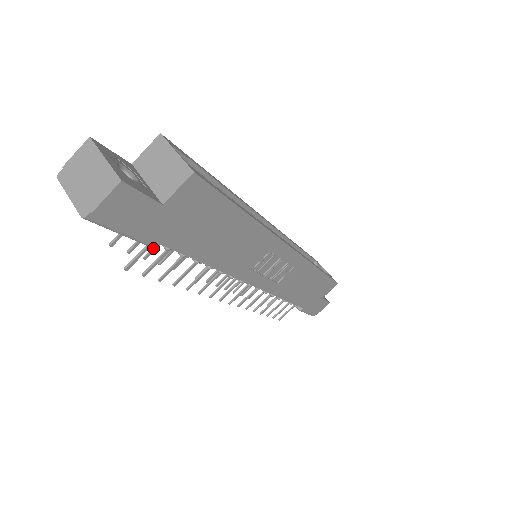
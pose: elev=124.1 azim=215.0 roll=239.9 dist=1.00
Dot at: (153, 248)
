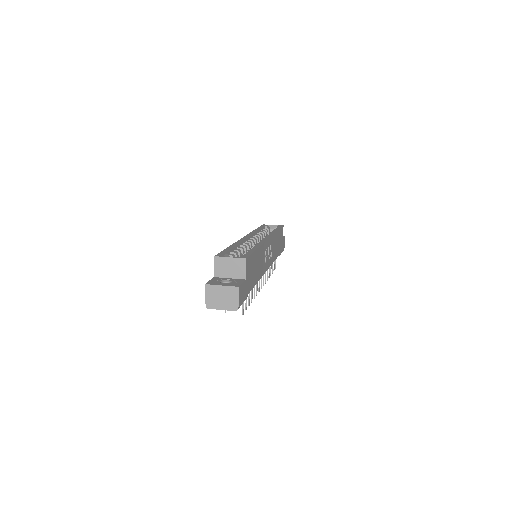
Dot at: occluded
